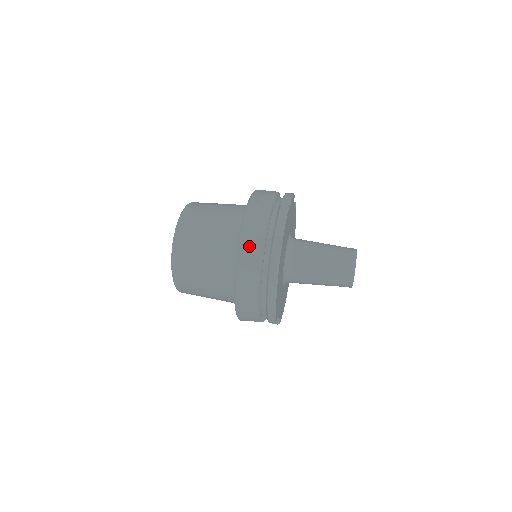
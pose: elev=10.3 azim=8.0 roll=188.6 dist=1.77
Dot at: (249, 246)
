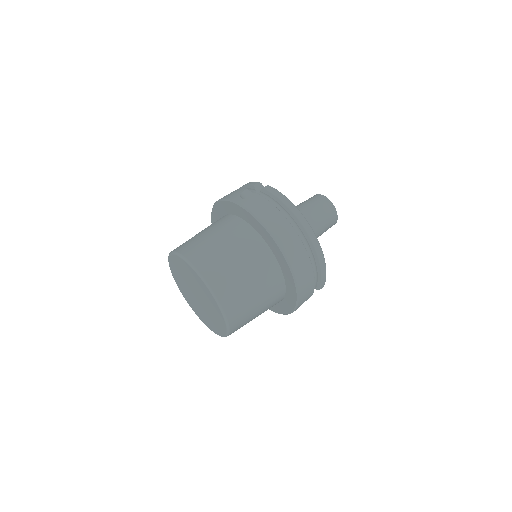
Dot at: (280, 230)
